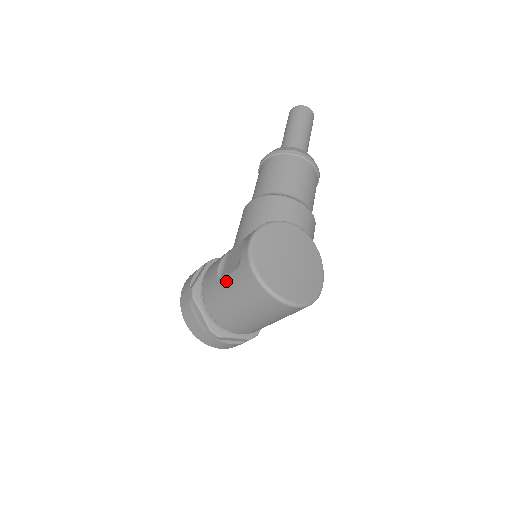
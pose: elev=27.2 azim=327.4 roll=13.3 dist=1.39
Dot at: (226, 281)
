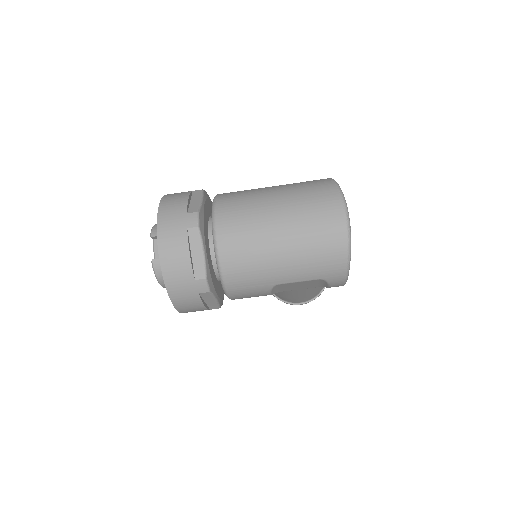
Dot at: occluded
